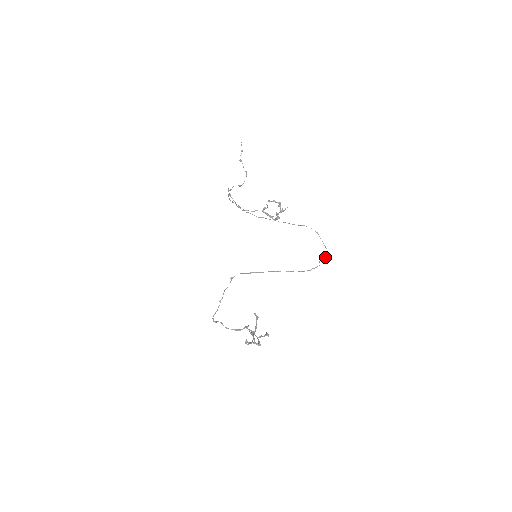
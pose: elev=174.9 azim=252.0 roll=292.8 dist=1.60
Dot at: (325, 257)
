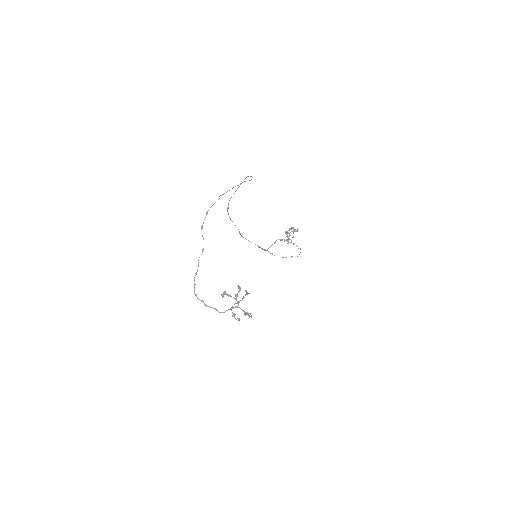
Dot at: occluded
